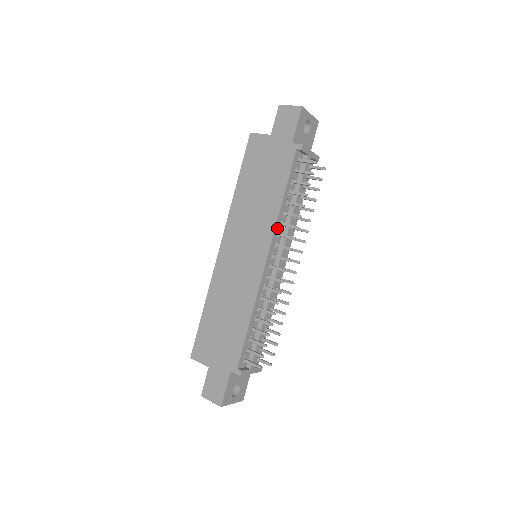
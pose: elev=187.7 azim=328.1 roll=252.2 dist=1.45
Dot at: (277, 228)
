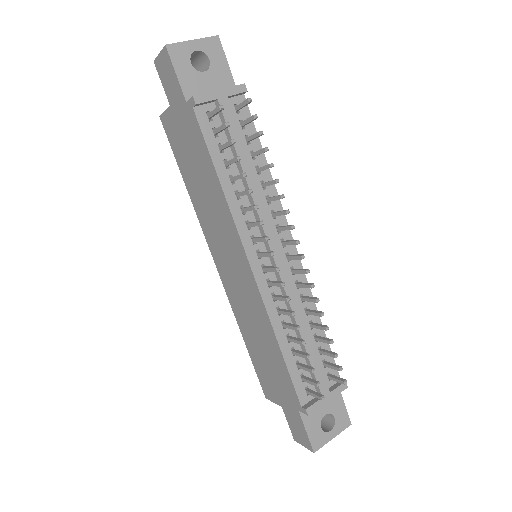
Dot at: (239, 220)
